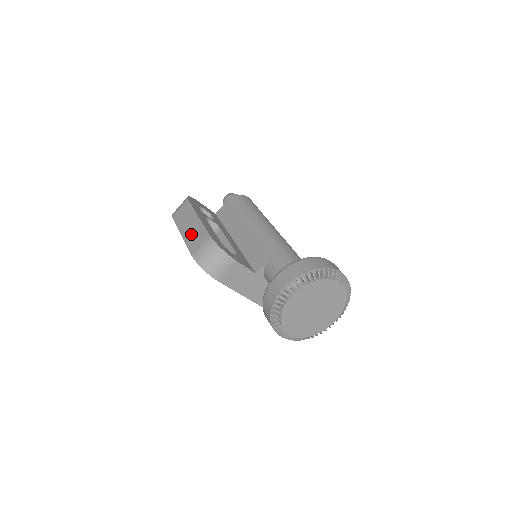
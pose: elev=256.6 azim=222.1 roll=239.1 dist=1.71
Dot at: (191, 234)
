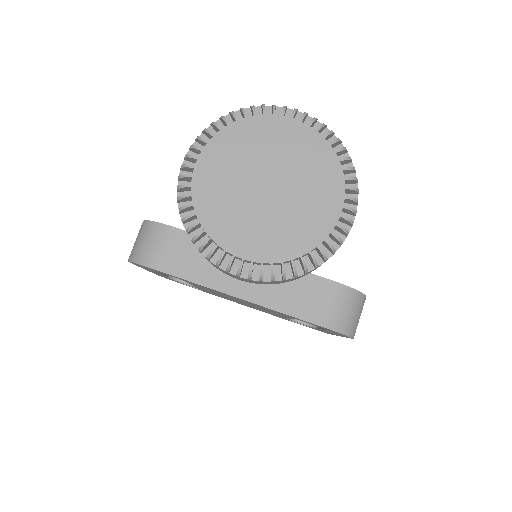
Dot at: occluded
